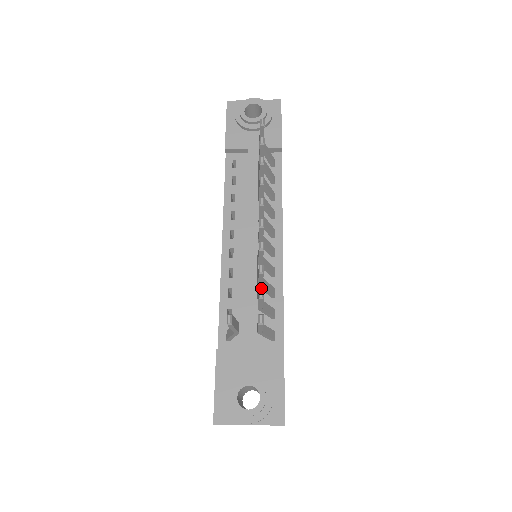
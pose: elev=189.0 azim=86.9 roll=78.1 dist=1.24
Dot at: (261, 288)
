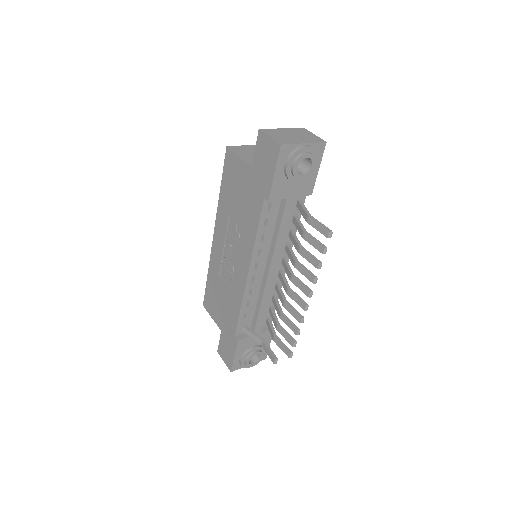
Dot at: (279, 315)
